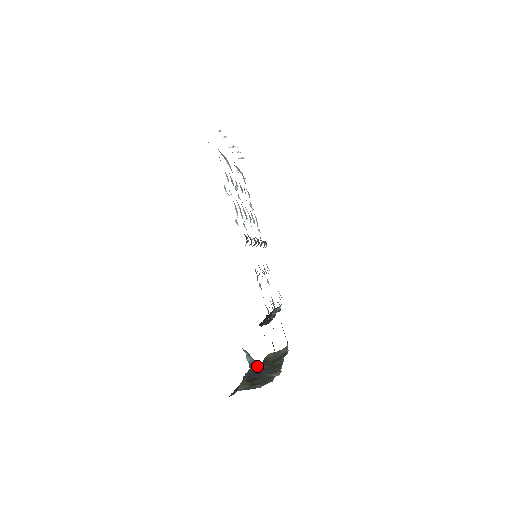
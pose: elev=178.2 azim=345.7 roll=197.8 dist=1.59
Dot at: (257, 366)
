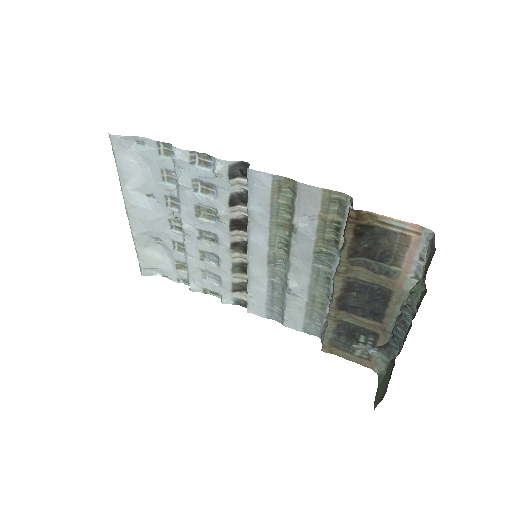
Dot at: occluded
